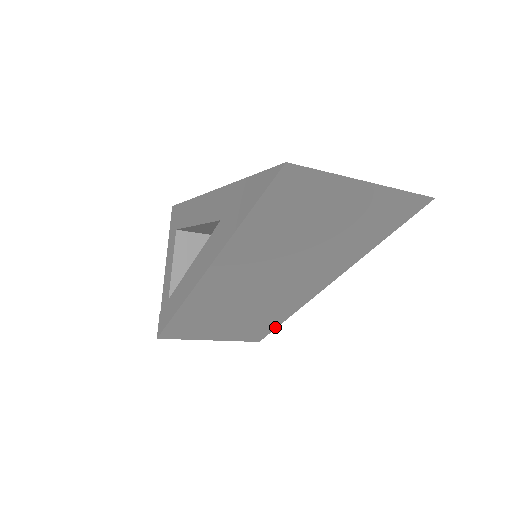
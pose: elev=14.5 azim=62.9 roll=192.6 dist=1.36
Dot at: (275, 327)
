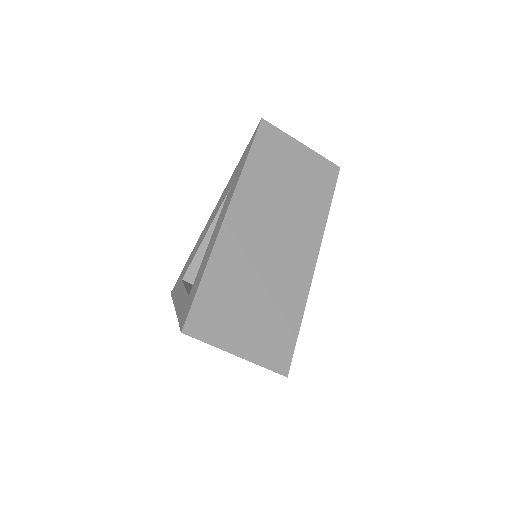
Dot at: (296, 337)
